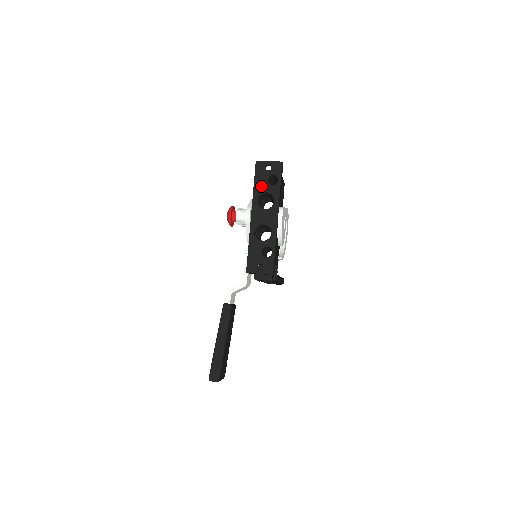
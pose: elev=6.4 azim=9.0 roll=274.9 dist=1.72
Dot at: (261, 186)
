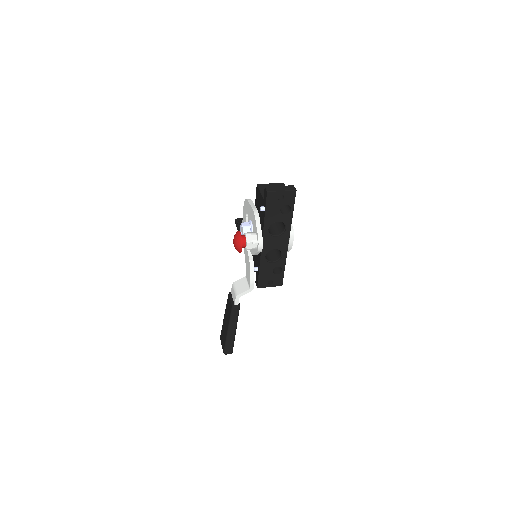
Dot at: (273, 216)
